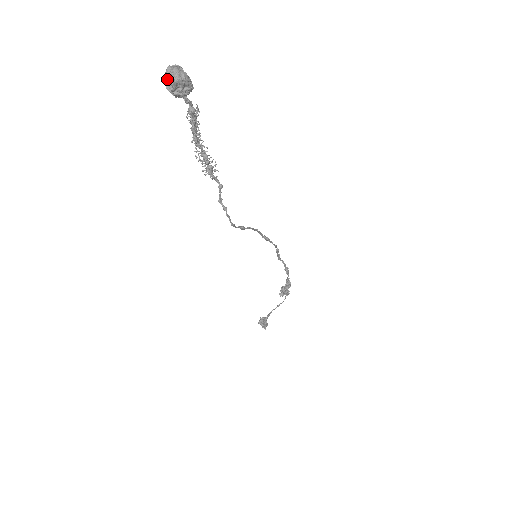
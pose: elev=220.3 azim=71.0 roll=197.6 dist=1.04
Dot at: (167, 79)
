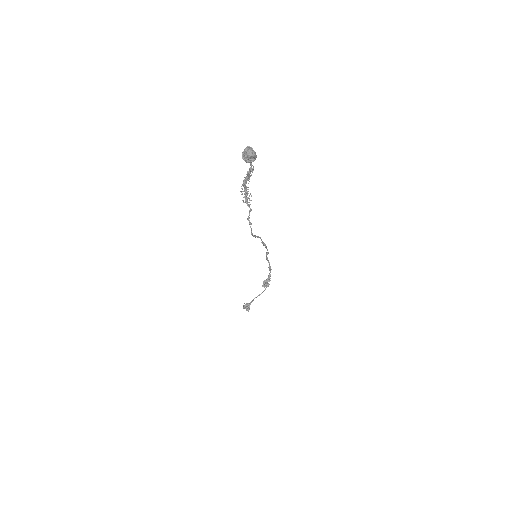
Dot at: (243, 153)
